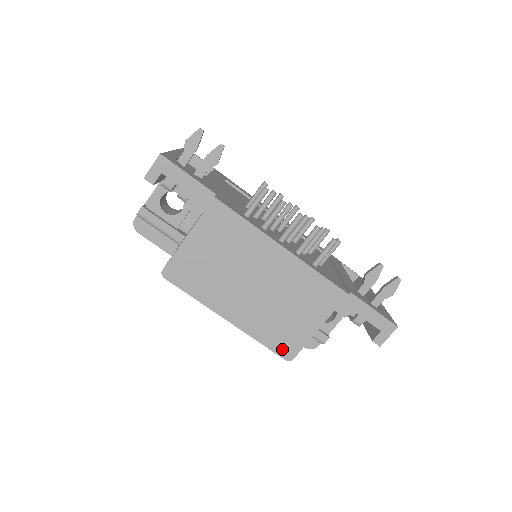
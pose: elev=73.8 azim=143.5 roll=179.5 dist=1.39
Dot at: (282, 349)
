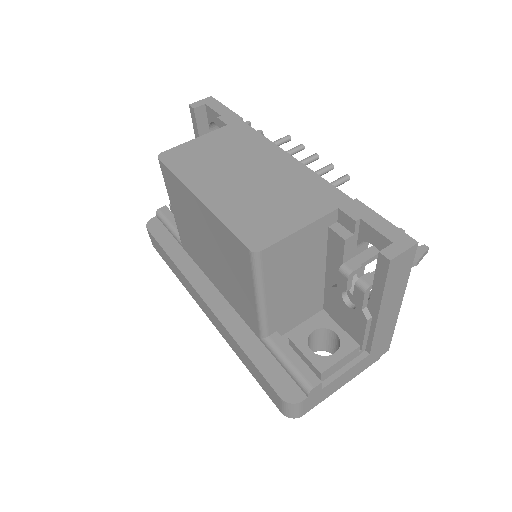
Dot at: (250, 237)
